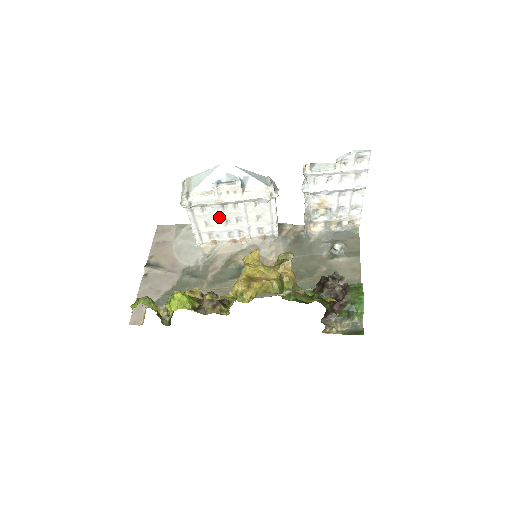
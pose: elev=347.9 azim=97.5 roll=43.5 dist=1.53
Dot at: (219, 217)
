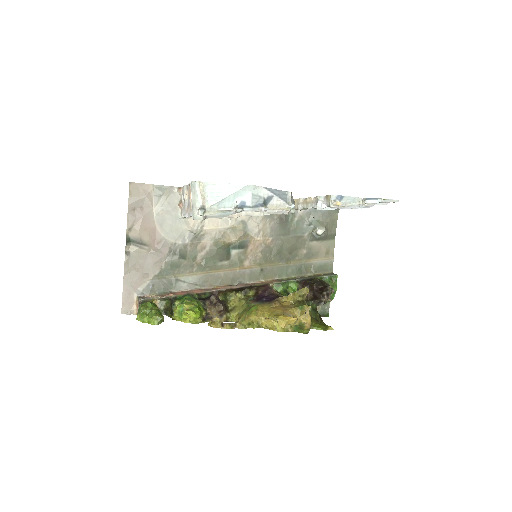
Dot at: occluded
